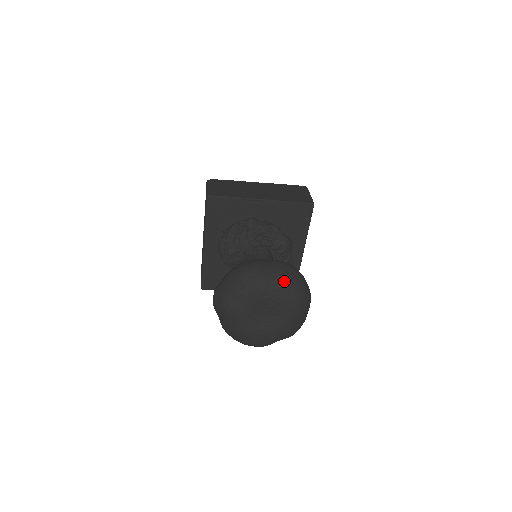
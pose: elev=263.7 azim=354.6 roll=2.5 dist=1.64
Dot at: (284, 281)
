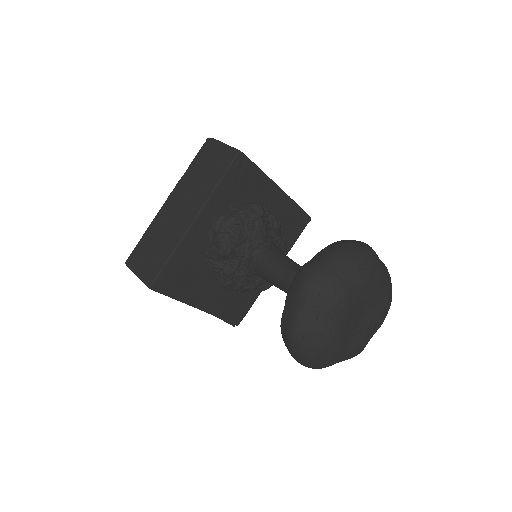
Dot at: (389, 276)
